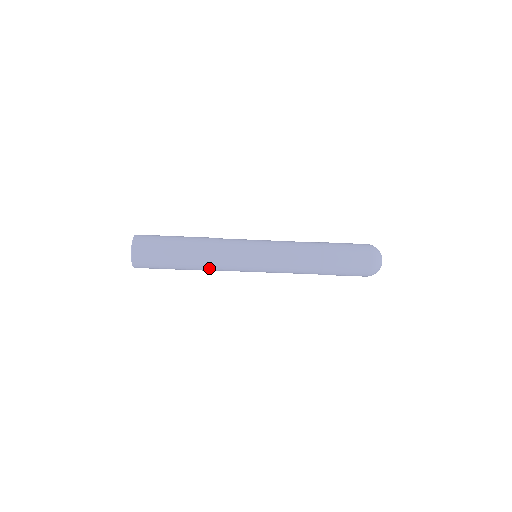
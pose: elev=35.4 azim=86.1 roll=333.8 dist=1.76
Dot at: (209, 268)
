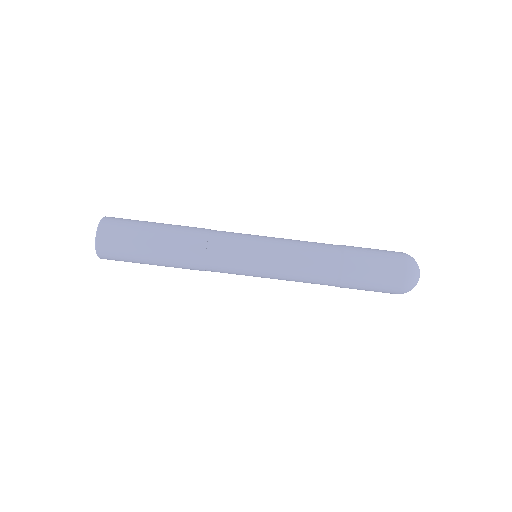
Dot at: (195, 245)
